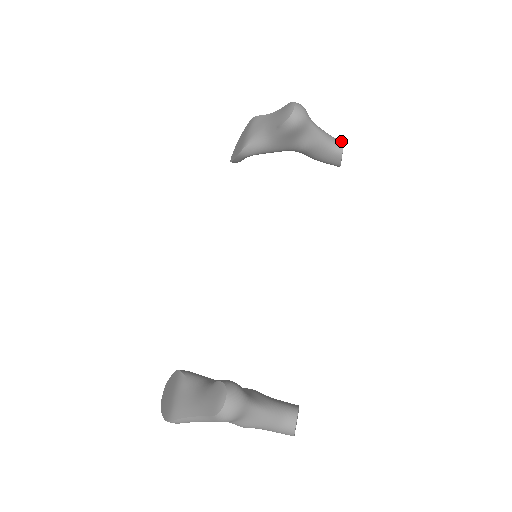
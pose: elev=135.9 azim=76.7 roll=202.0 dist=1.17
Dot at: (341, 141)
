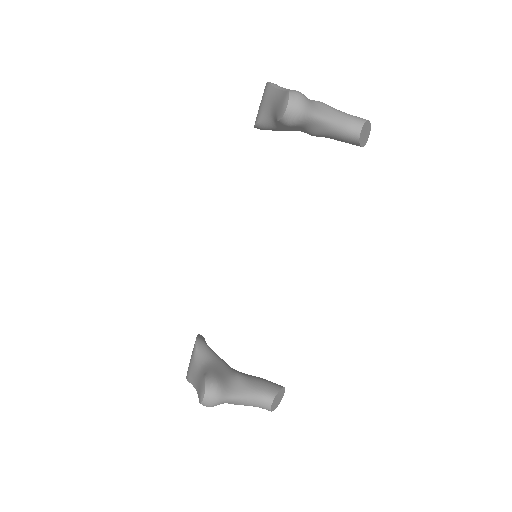
Dot at: (359, 124)
